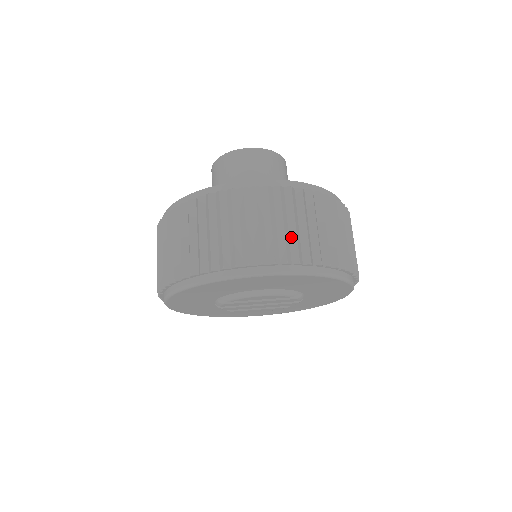
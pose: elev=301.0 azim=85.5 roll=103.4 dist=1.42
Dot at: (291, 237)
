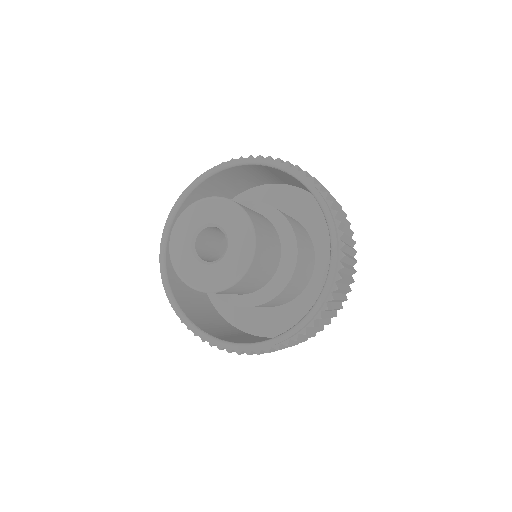
Dot at: occluded
